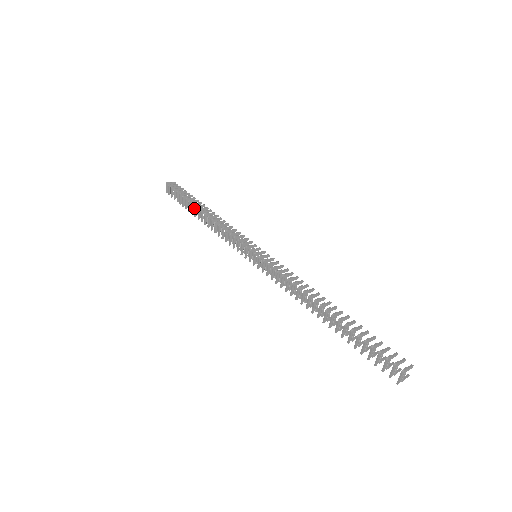
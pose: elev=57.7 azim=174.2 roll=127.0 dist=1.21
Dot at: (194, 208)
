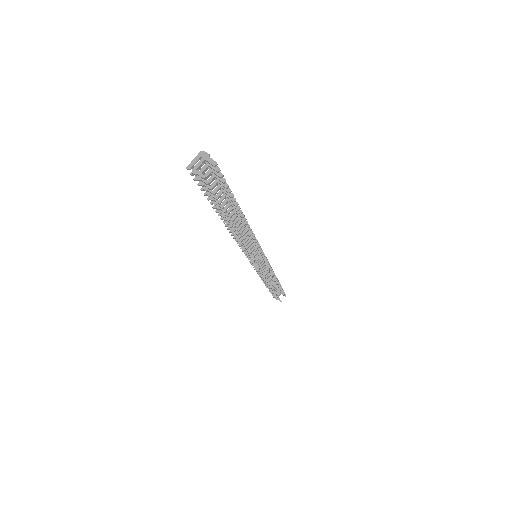
Dot at: (272, 283)
